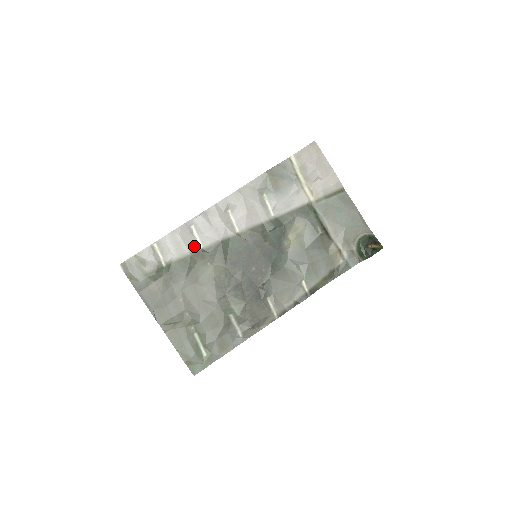
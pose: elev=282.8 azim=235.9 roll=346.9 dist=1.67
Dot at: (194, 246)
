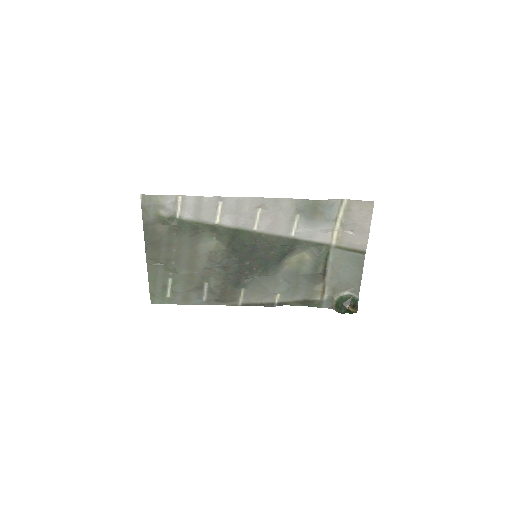
Dot at: (212, 218)
